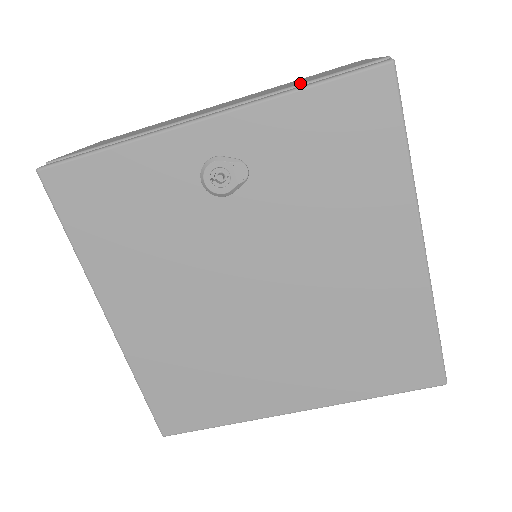
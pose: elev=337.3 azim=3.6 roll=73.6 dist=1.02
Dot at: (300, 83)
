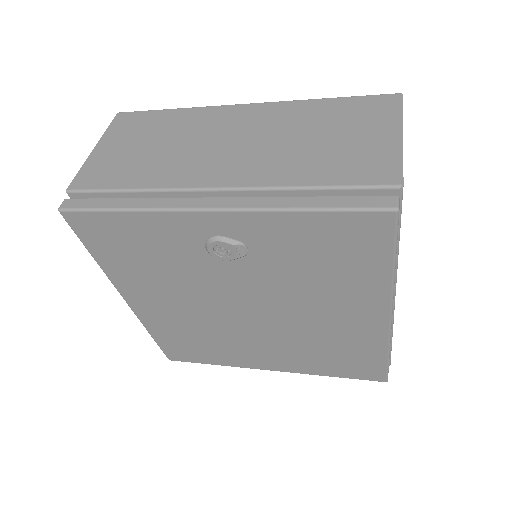
Dot at: (309, 185)
